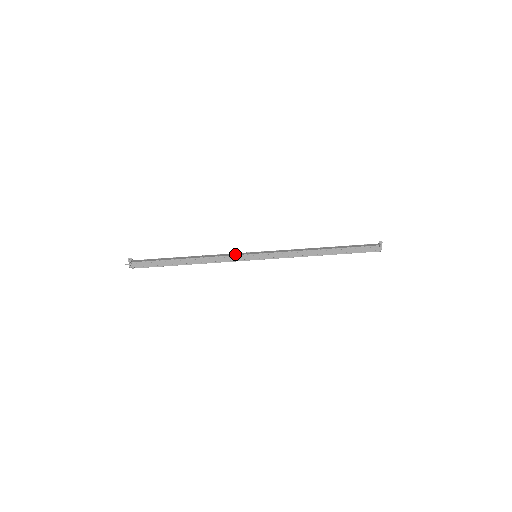
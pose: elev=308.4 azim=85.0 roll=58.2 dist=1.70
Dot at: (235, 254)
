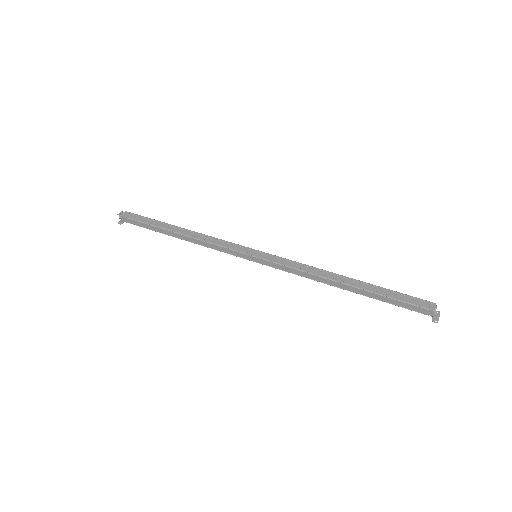
Dot at: (233, 245)
